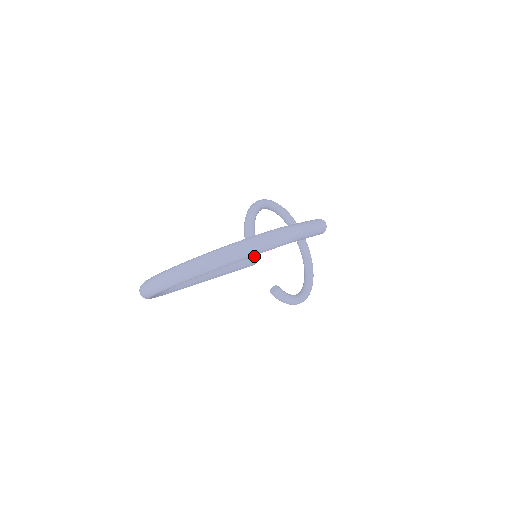
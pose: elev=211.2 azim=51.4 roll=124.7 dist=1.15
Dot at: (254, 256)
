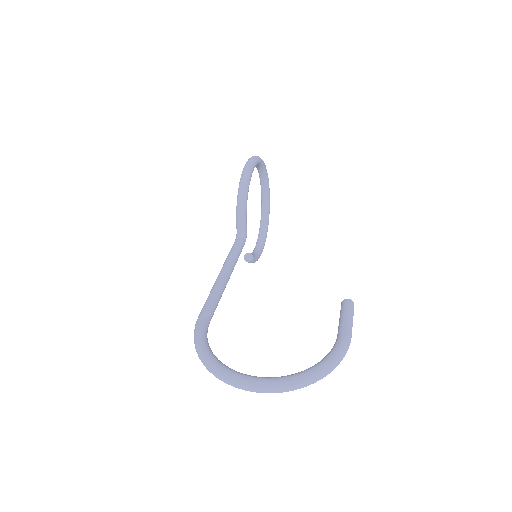
Dot at: (245, 239)
